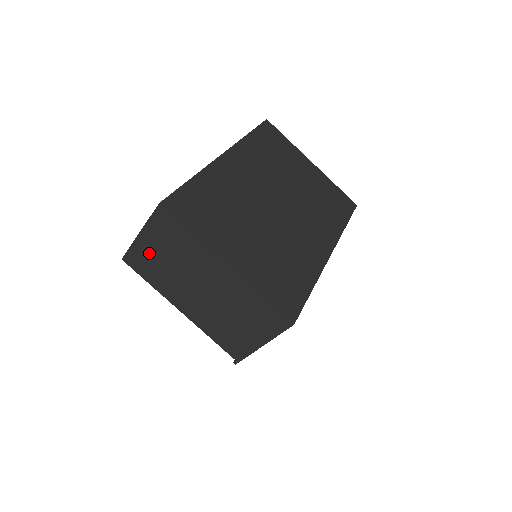
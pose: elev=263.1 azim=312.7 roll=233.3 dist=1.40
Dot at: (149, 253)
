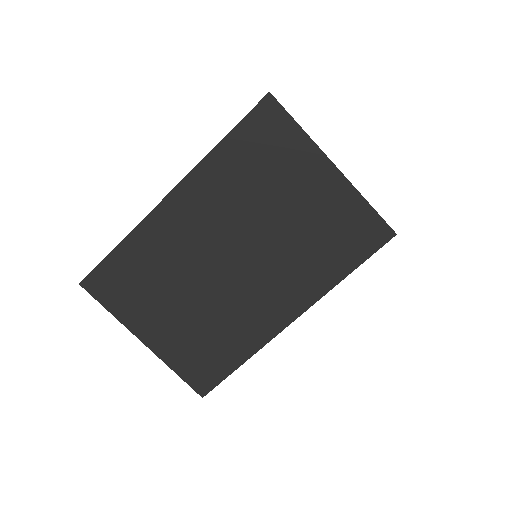
Dot at: occluded
